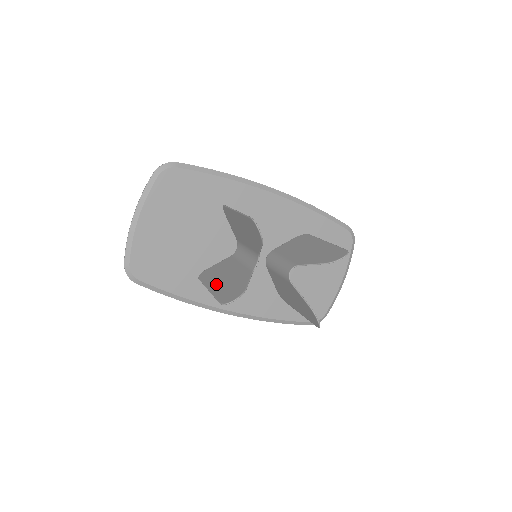
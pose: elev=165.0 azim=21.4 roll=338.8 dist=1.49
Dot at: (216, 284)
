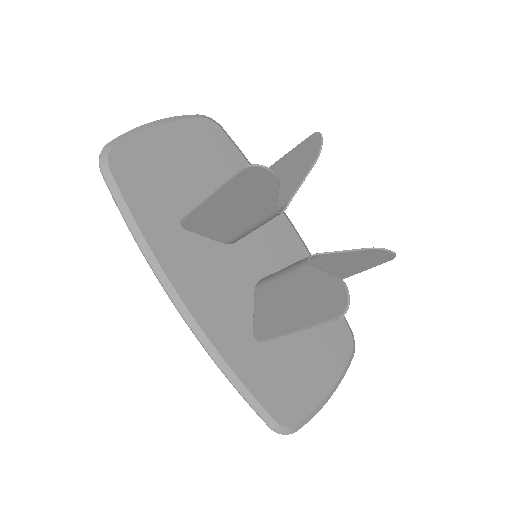
Dot at: (221, 200)
